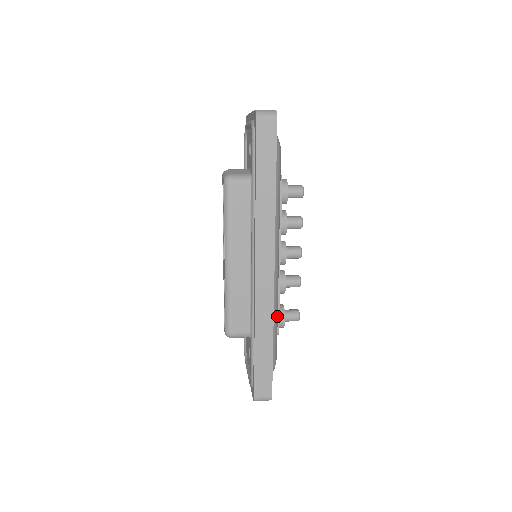
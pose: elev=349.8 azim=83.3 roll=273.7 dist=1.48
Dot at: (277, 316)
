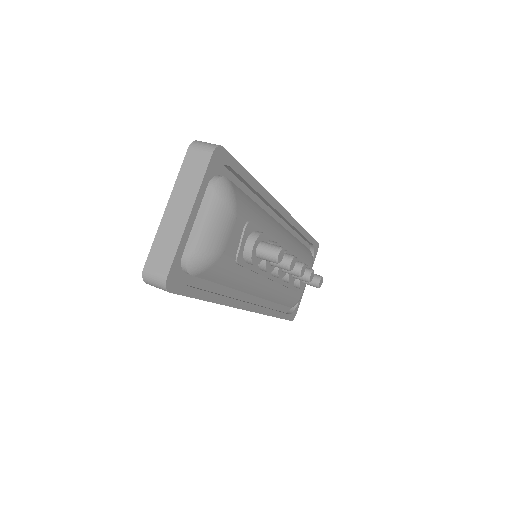
Dot at: (287, 292)
